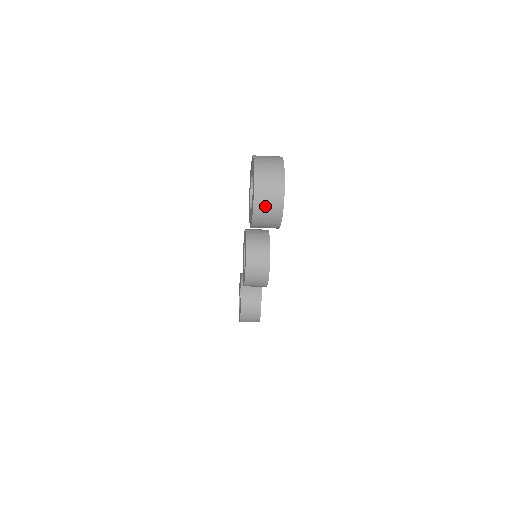
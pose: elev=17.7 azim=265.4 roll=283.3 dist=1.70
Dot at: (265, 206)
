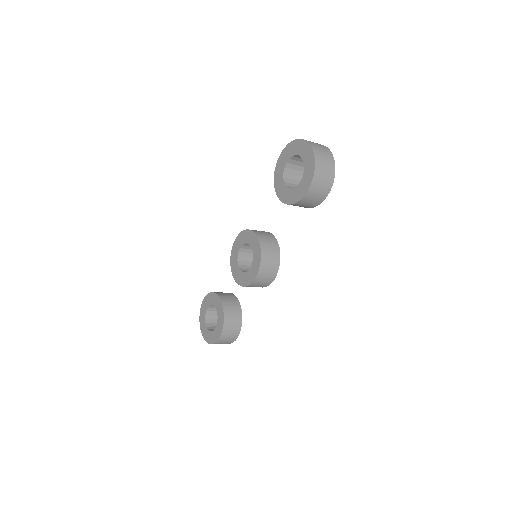
Dot at: (322, 176)
